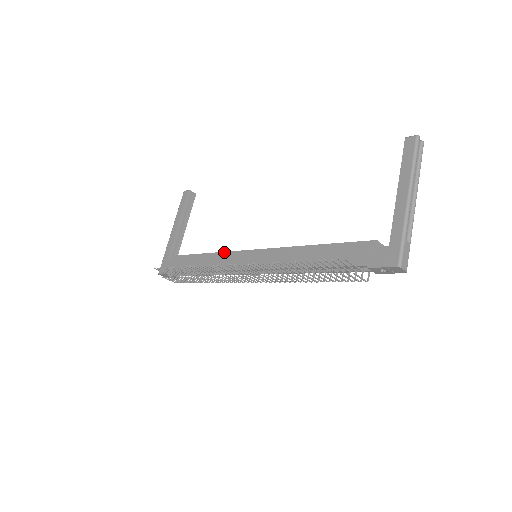
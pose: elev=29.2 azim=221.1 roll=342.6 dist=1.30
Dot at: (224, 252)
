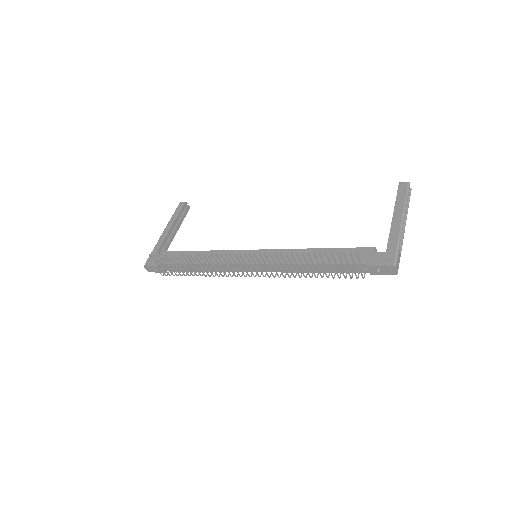
Dot at: (223, 250)
